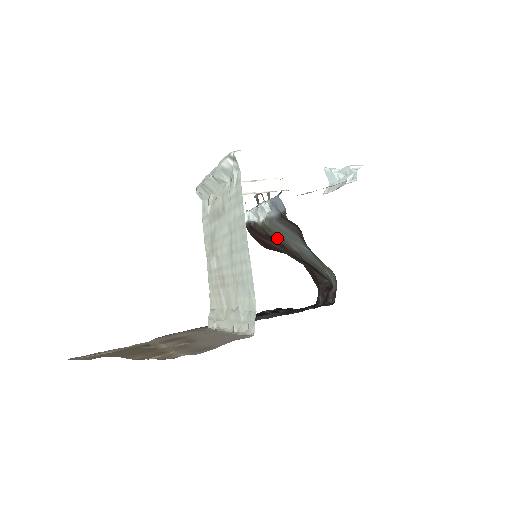
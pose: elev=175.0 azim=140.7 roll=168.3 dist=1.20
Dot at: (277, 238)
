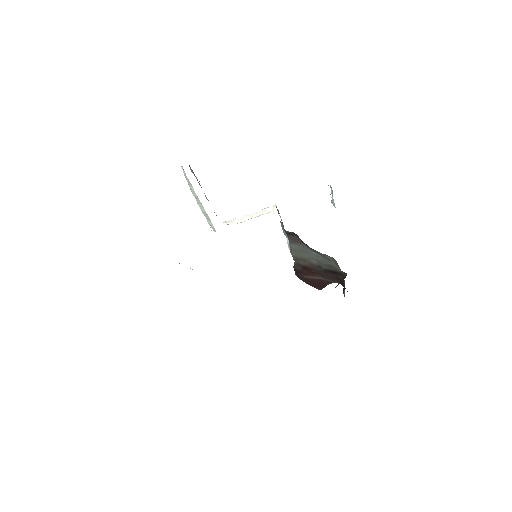
Dot at: (305, 263)
